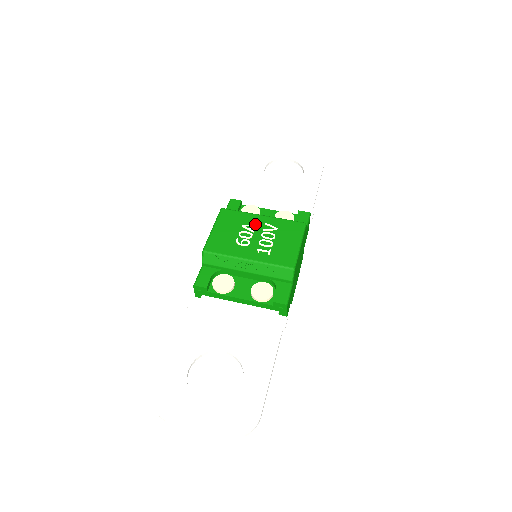
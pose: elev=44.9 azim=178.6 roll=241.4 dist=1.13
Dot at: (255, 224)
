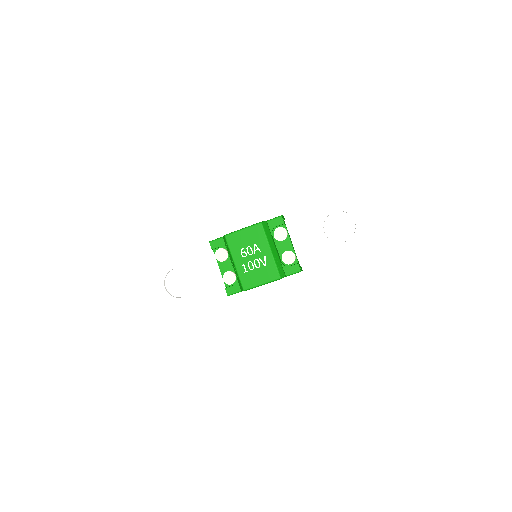
Dot at: (261, 251)
